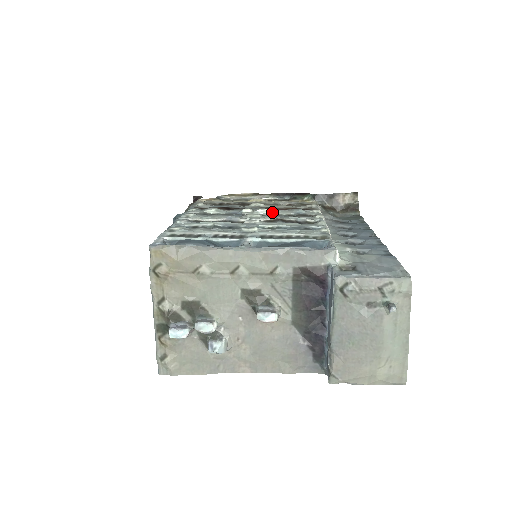
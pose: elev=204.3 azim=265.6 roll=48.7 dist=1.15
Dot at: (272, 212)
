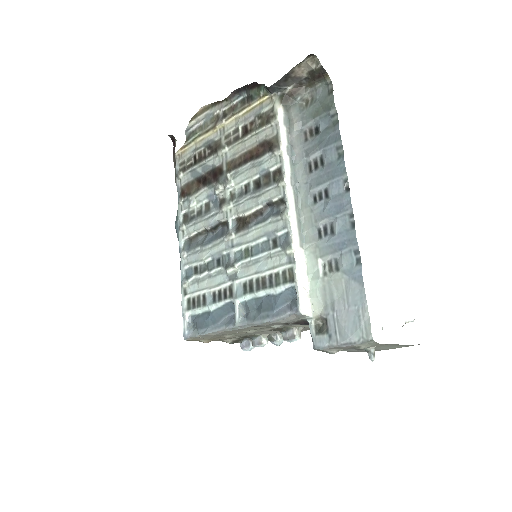
Dot at: (239, 184)
